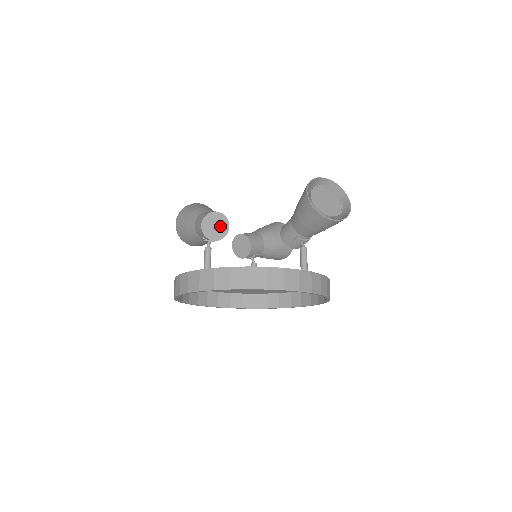
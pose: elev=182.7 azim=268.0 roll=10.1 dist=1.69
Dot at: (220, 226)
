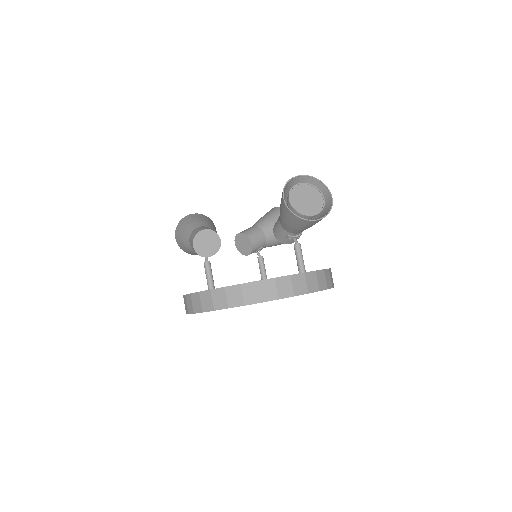
Dot at: (211, 242)
